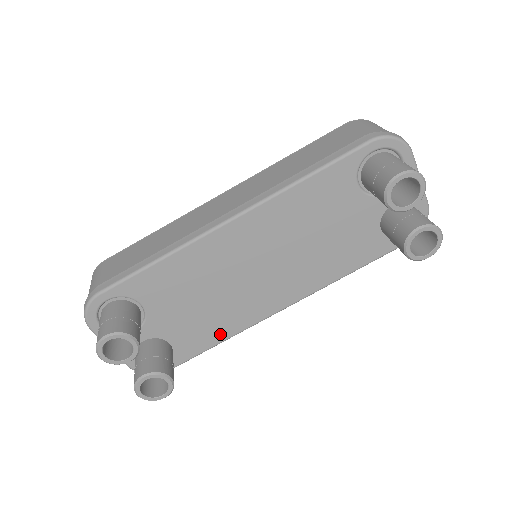
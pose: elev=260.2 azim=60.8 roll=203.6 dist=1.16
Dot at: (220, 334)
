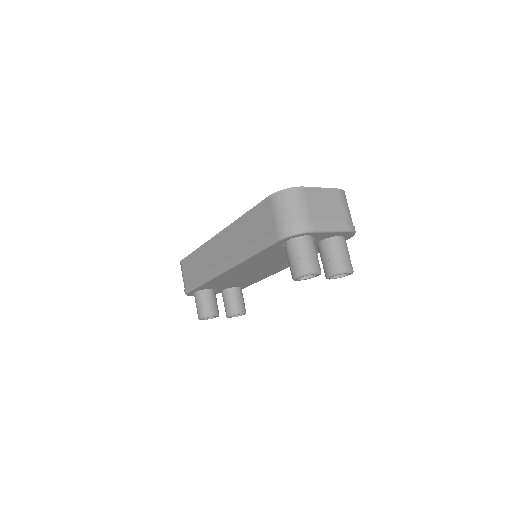
Dot at: (260, 279)
